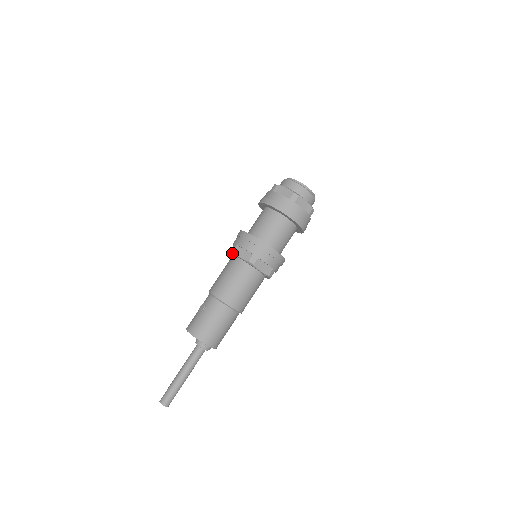
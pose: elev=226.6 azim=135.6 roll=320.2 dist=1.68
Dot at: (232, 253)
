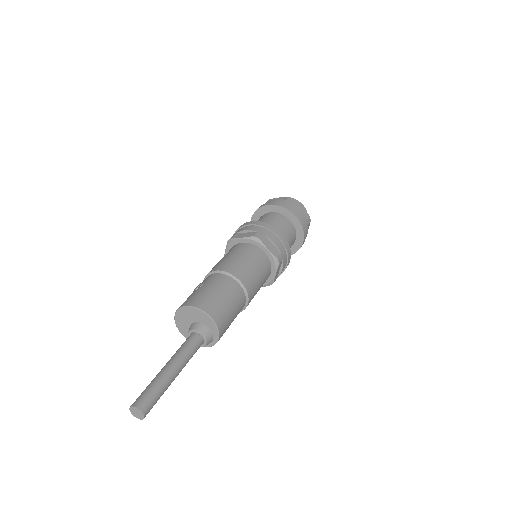
Dot at: (230, 241)
